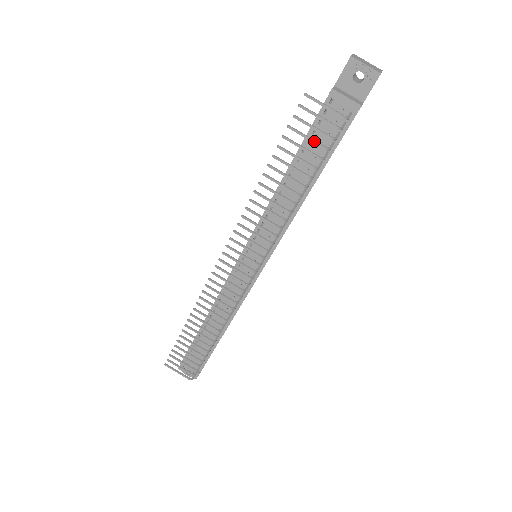
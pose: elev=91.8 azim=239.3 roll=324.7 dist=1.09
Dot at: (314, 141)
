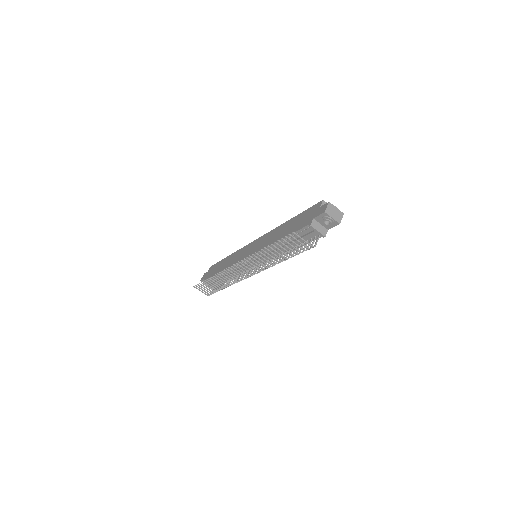
Dot at: (295, 248)
